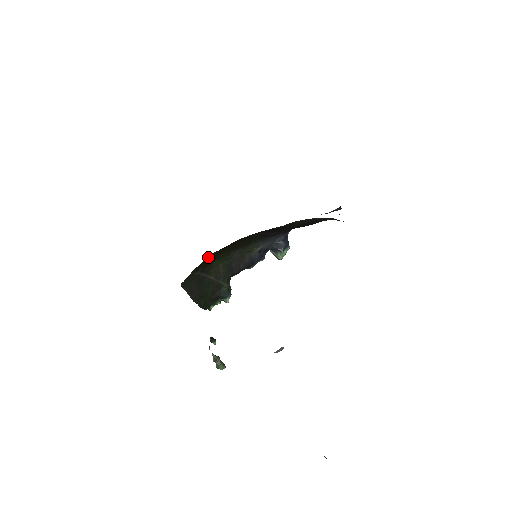
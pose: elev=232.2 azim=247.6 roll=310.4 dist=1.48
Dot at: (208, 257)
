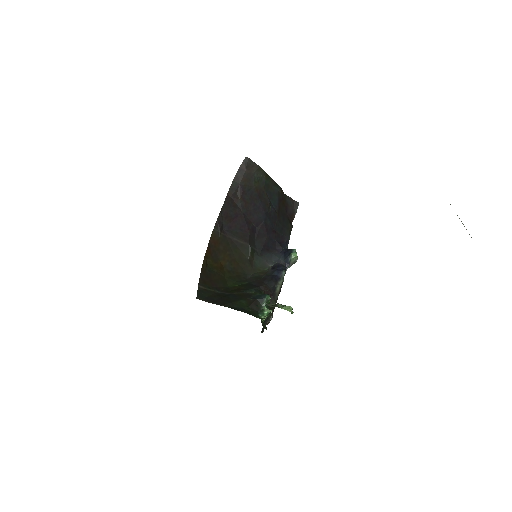
Dot at: (204, 269)
